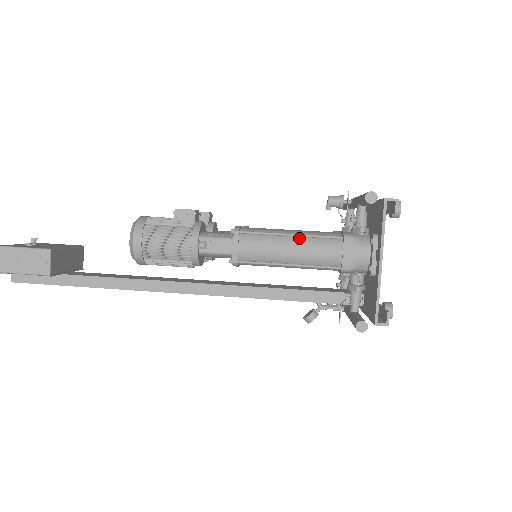
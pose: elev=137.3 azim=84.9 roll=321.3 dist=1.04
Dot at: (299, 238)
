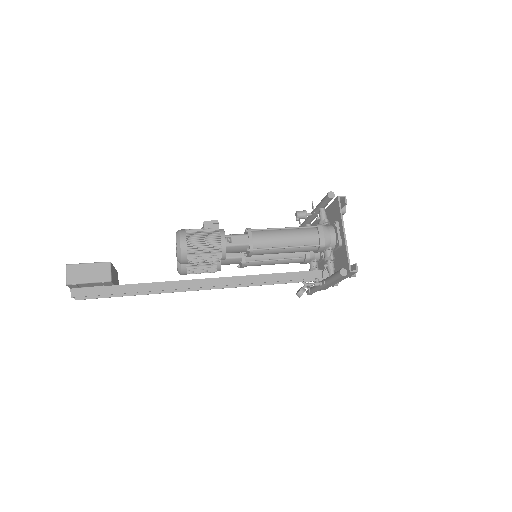
Dot at: (290, 230)
